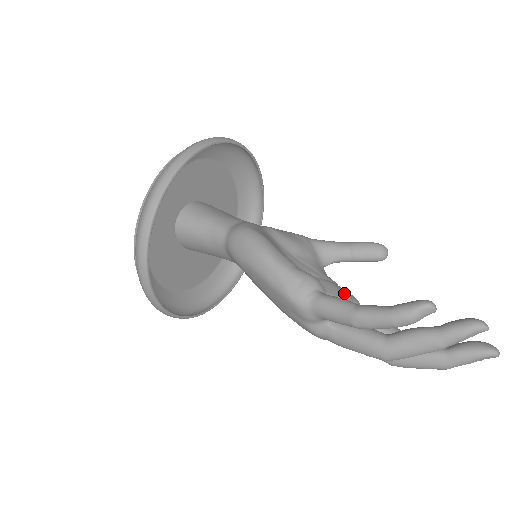
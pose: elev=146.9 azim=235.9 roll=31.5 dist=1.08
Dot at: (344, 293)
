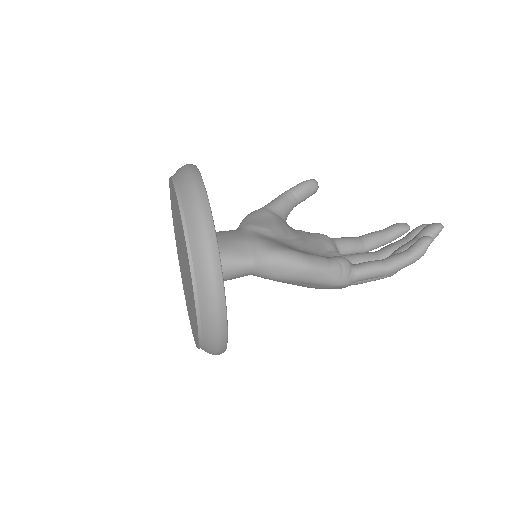
Dot at: (322, 239)
